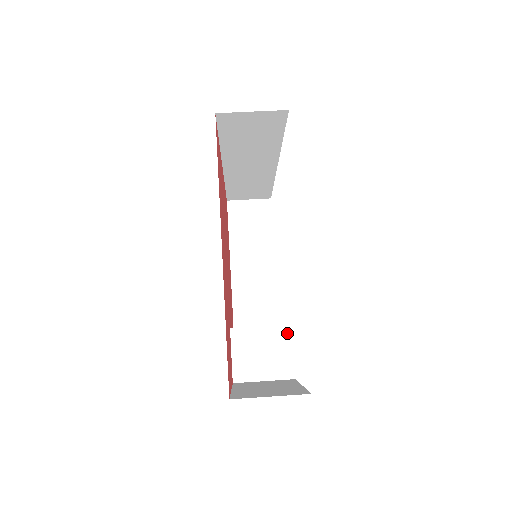
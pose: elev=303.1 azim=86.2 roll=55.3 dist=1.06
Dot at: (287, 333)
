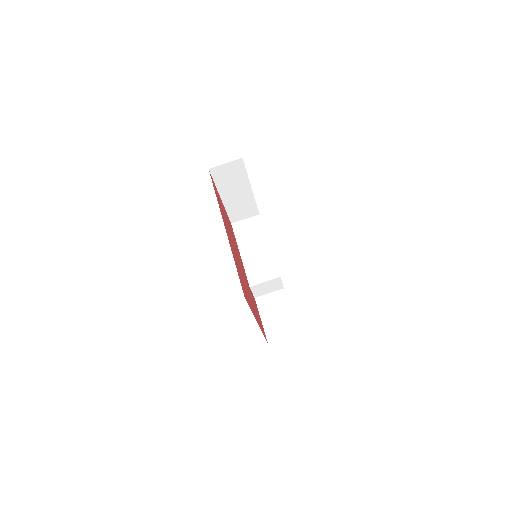
Dot at: (278, 280)
